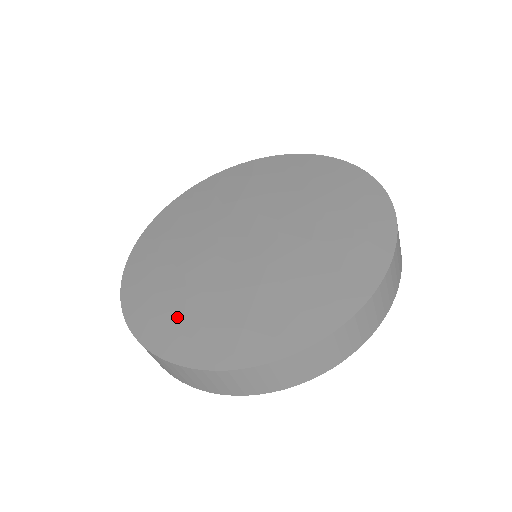
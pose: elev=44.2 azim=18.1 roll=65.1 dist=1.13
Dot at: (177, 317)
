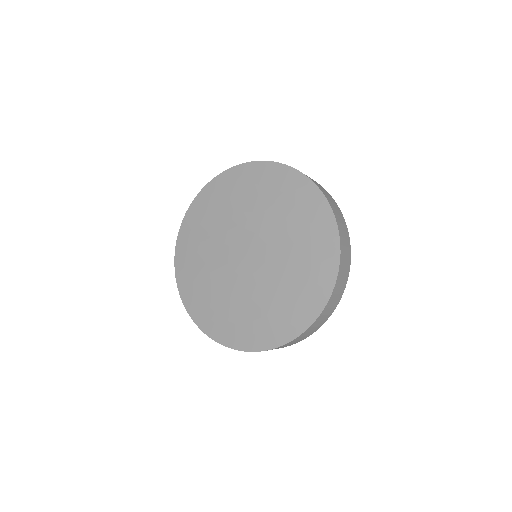
Dot at: (207, 305)
